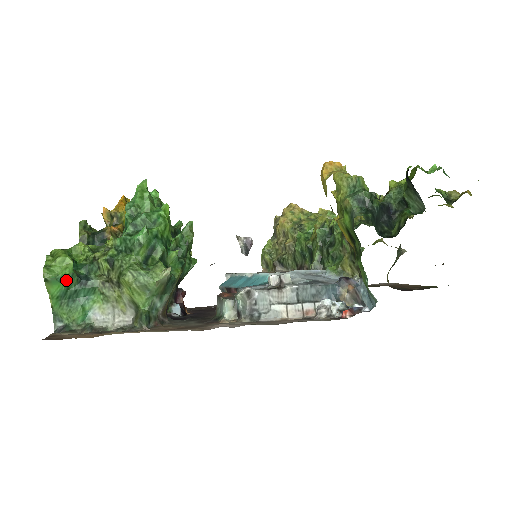
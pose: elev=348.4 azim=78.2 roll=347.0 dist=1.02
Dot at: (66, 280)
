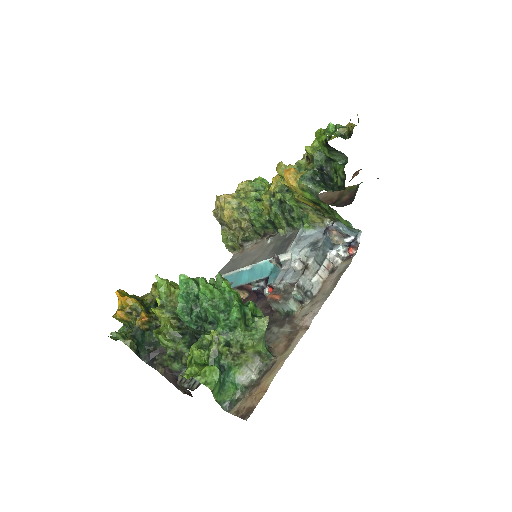
Dot at: (218, 379)
